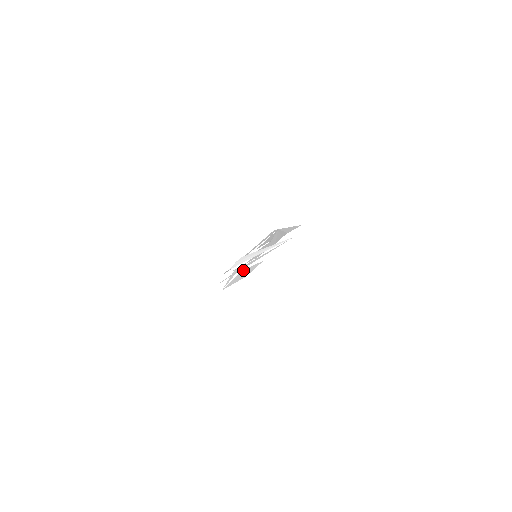
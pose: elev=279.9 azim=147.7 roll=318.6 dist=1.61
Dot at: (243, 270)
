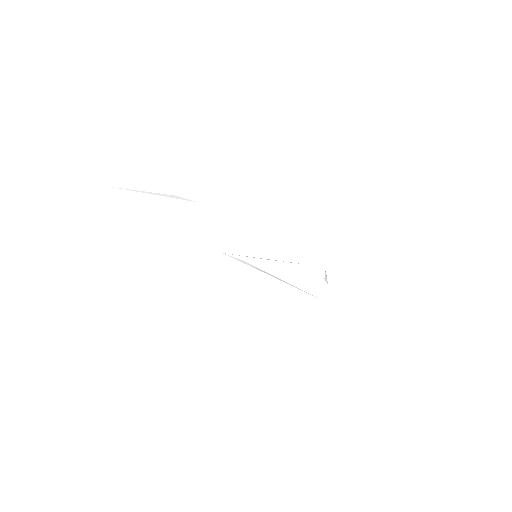
Dot at: occluded
